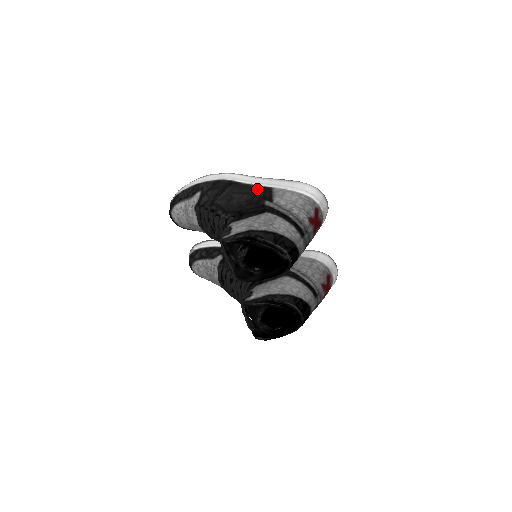
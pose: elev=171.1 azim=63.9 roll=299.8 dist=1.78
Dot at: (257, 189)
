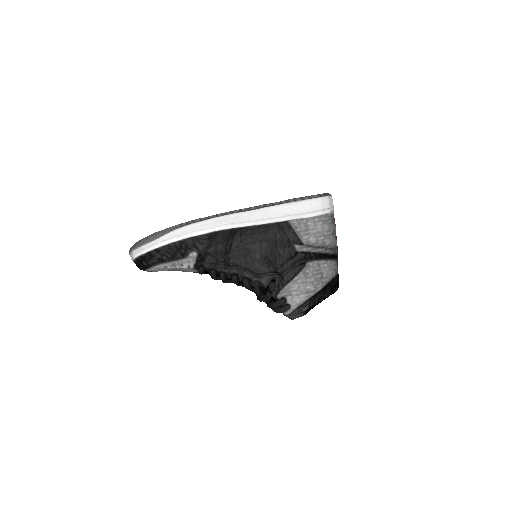
Dot at: (273, 230)
